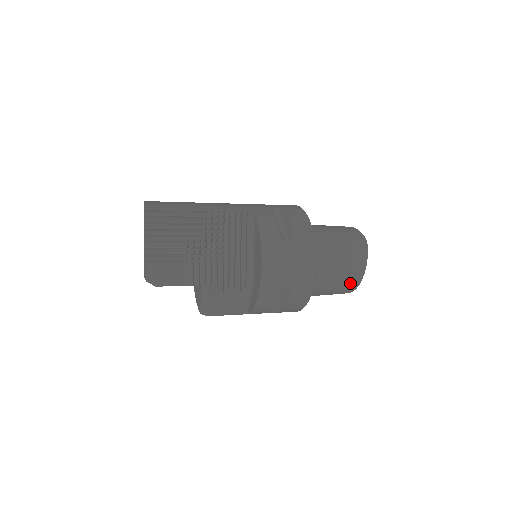
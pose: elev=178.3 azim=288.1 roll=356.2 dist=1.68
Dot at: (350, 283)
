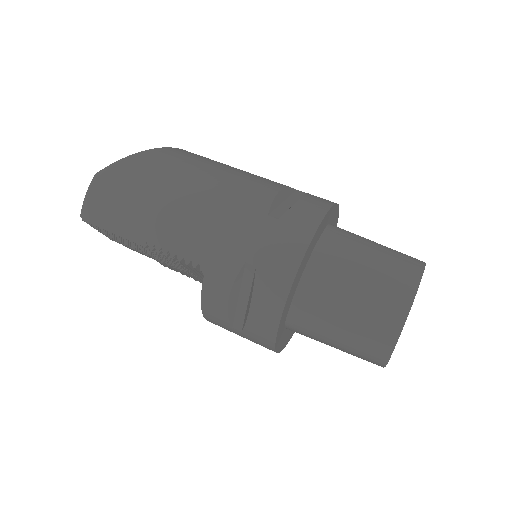
Dot at: occluded
